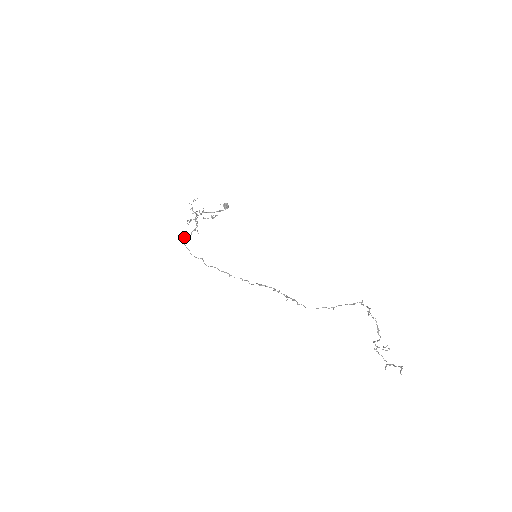
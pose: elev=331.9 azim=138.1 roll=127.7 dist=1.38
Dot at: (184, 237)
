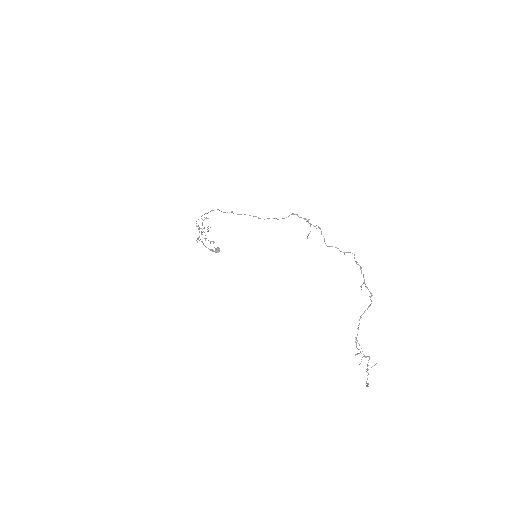
Dot at: occluded
